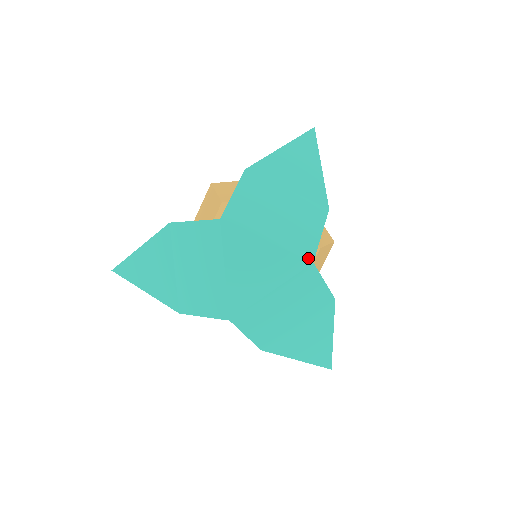
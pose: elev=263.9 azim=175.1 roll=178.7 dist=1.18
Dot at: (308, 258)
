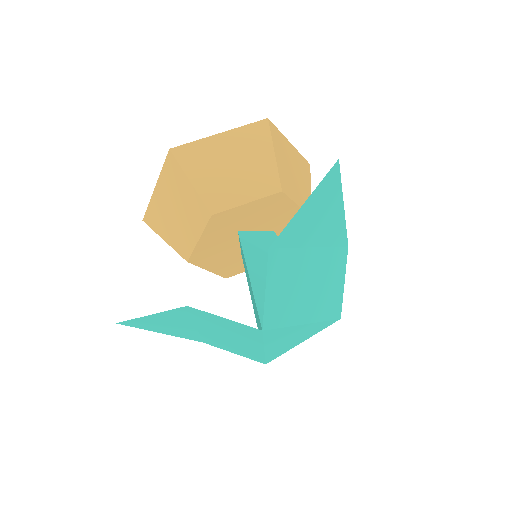
Dot at: (337, 317)
